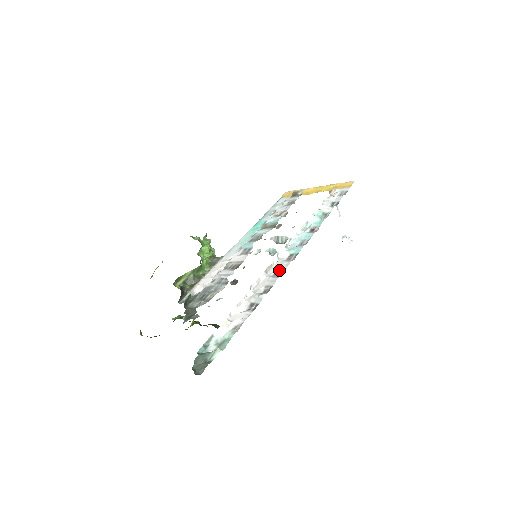
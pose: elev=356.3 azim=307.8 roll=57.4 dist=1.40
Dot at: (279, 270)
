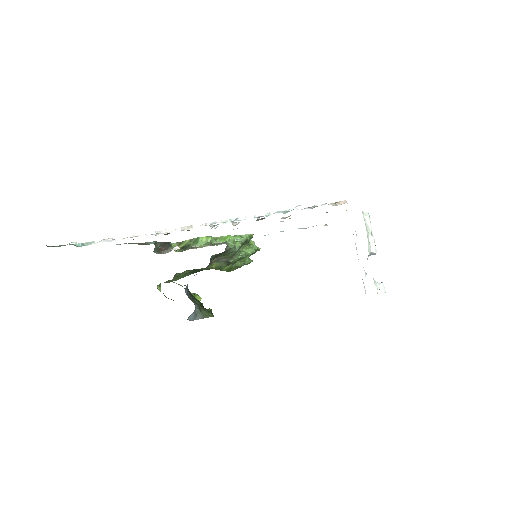
Dot at: occluded
